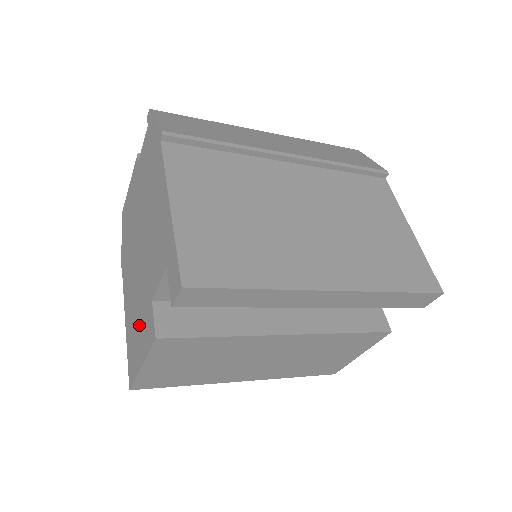
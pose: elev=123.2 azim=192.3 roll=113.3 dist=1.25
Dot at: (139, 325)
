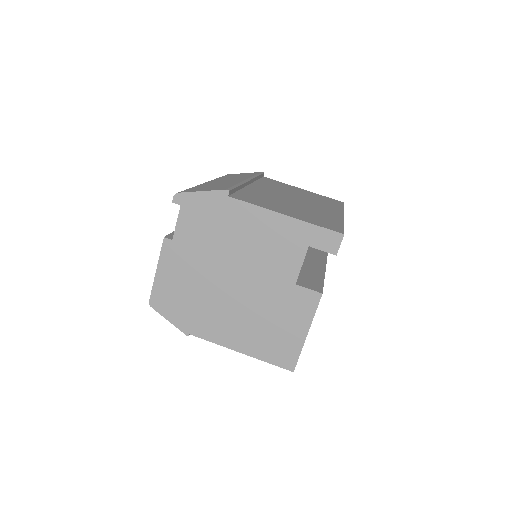
Dot at: (280, 320)
